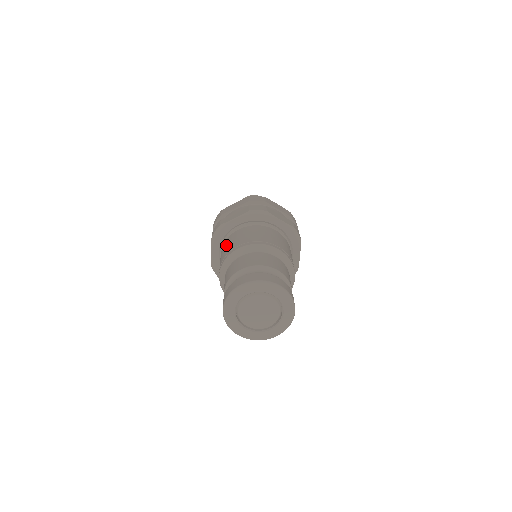
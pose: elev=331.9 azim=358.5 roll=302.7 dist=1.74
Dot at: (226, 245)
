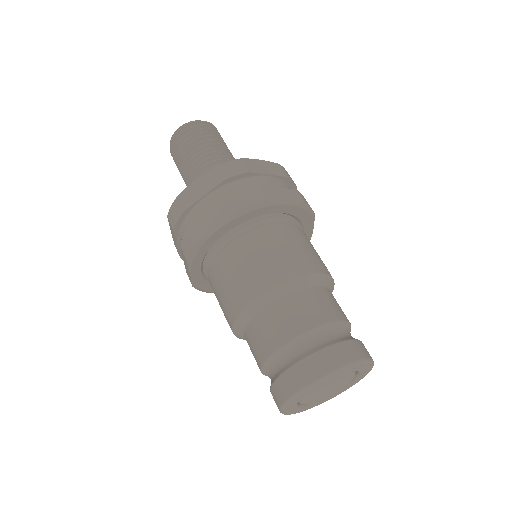
Dot at: (222, 276)
